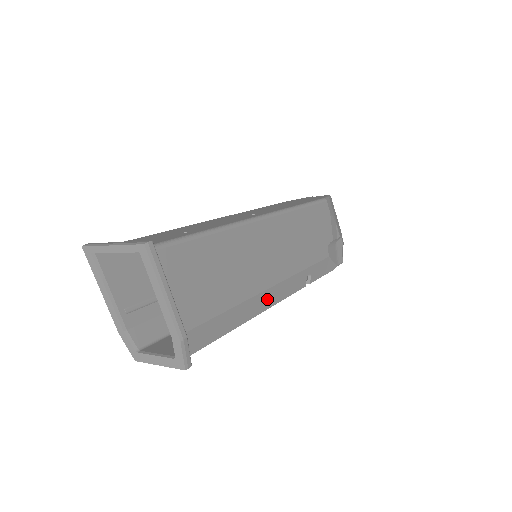
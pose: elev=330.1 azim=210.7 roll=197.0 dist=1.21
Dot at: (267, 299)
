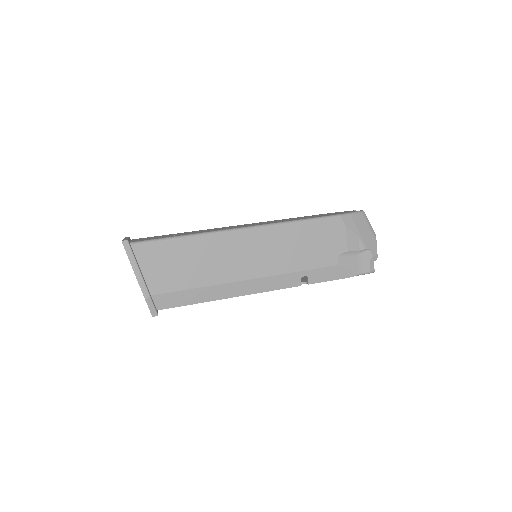
Dot at: (243, 288)
